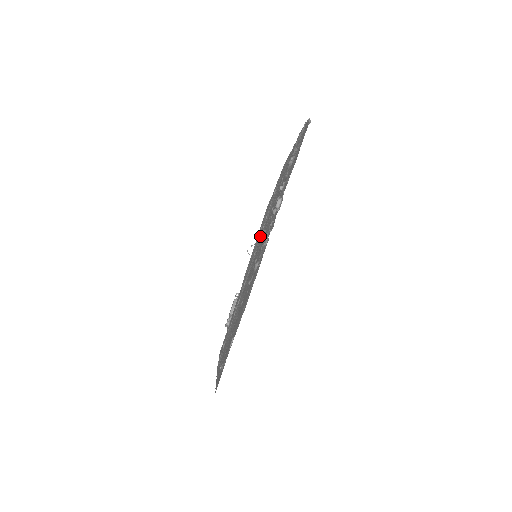
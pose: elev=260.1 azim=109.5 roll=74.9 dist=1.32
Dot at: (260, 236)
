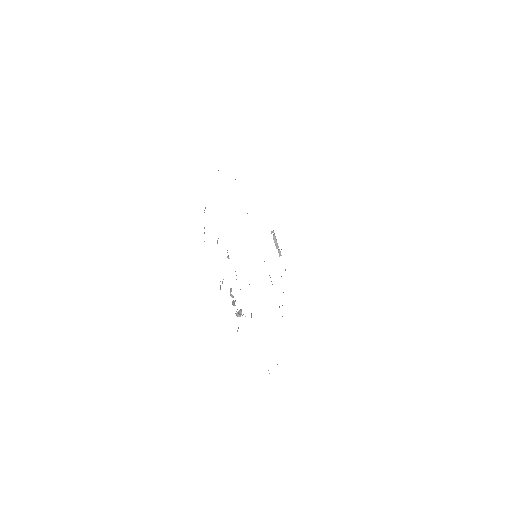
Dot at: (238, 316)
